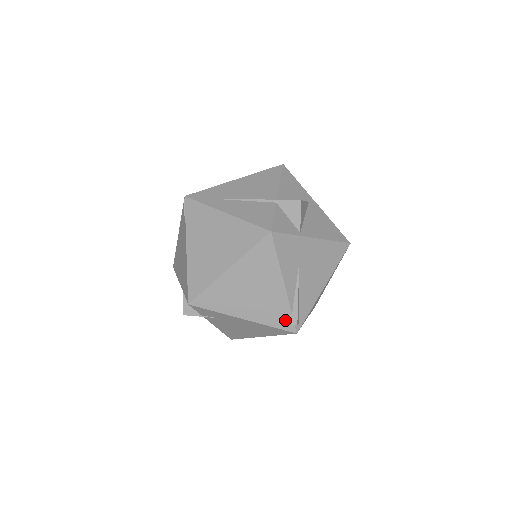
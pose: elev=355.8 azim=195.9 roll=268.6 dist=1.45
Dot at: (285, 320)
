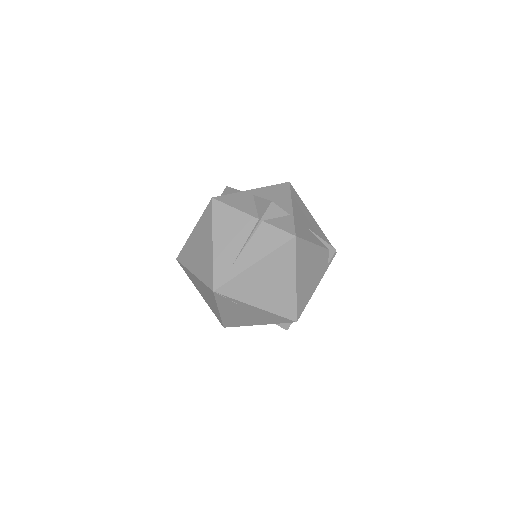
Dot at: (330, 257)
